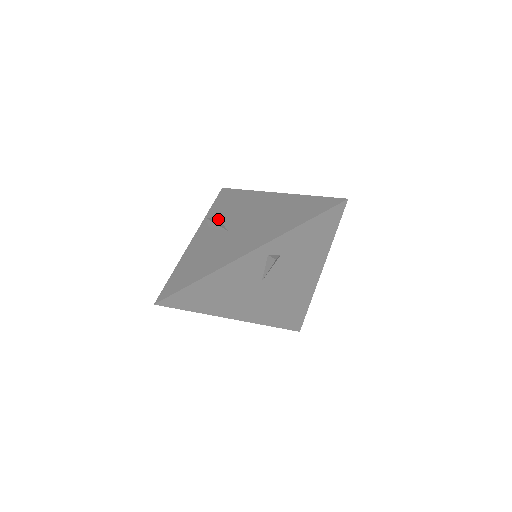
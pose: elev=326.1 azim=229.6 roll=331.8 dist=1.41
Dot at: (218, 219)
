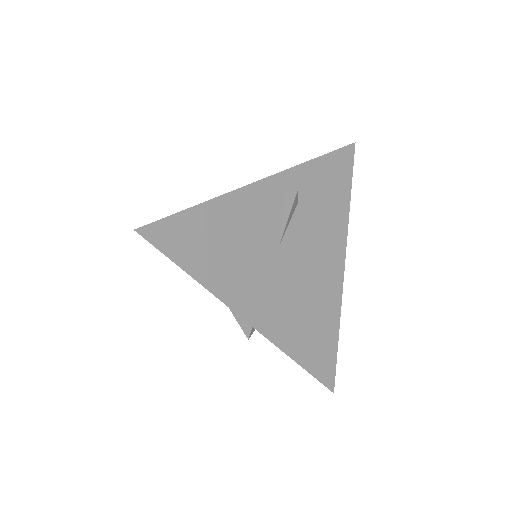
Dot at: occluded
